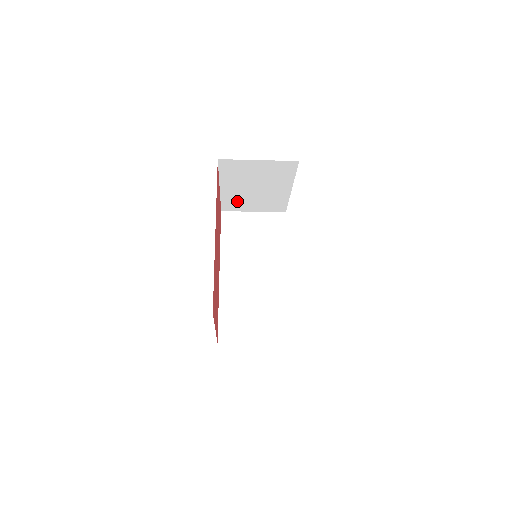
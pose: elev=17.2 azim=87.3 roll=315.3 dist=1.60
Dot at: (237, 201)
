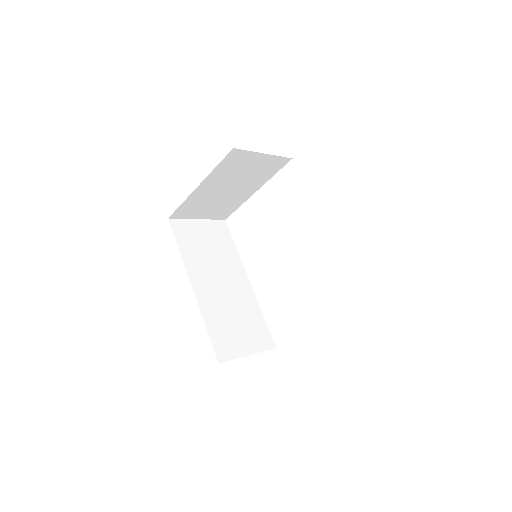
Dot at: (196, 205)
